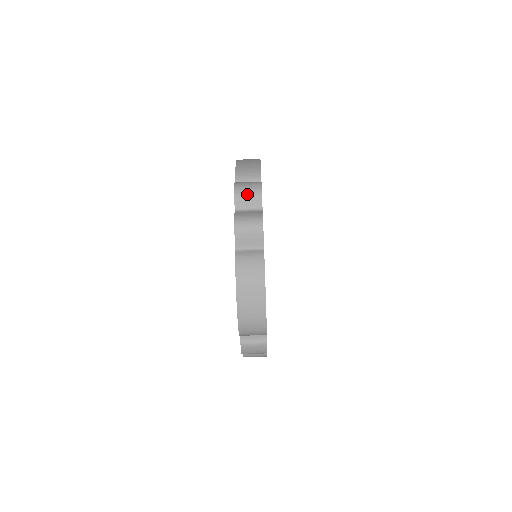
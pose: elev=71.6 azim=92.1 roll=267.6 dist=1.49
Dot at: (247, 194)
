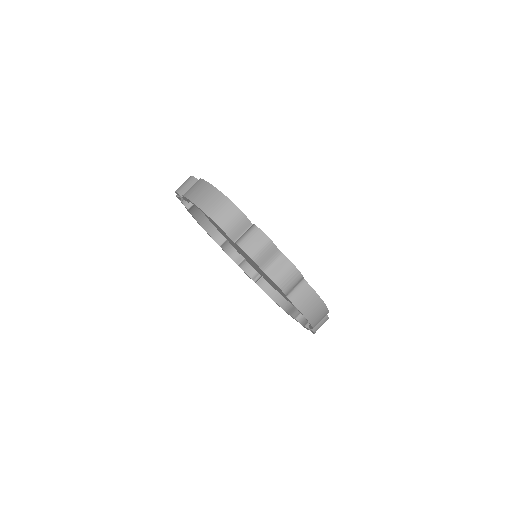
Dot at: occluded
